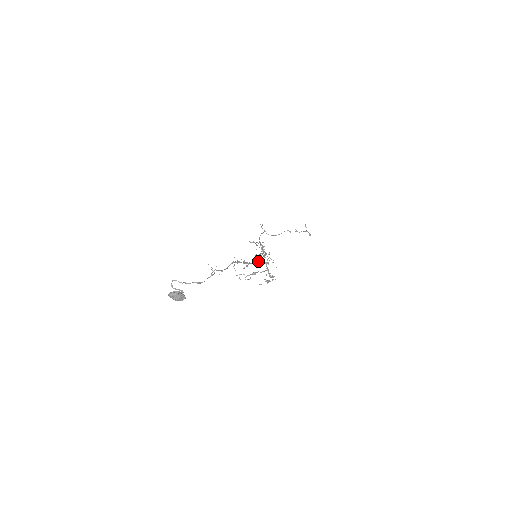
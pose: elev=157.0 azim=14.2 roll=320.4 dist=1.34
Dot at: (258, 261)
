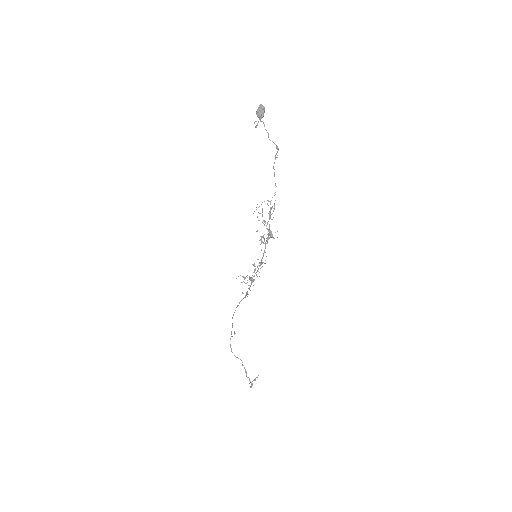
Dot at: occluded
